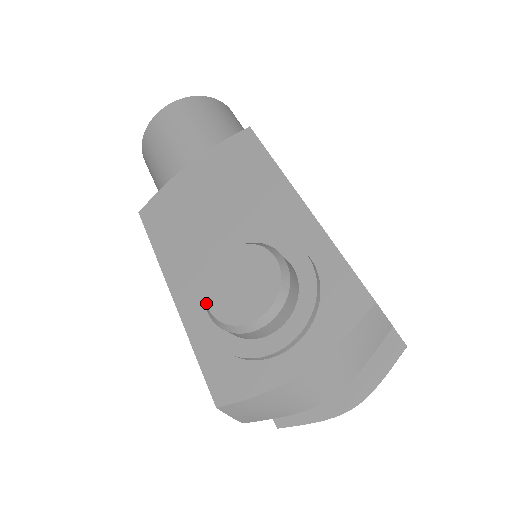
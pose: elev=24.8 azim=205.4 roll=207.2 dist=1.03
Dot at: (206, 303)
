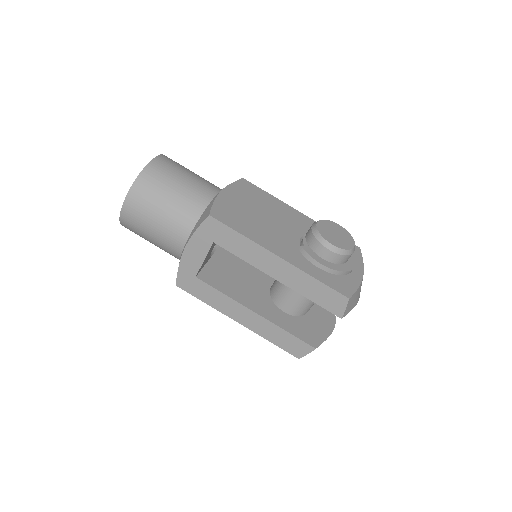
Dot at: (330, 243)
